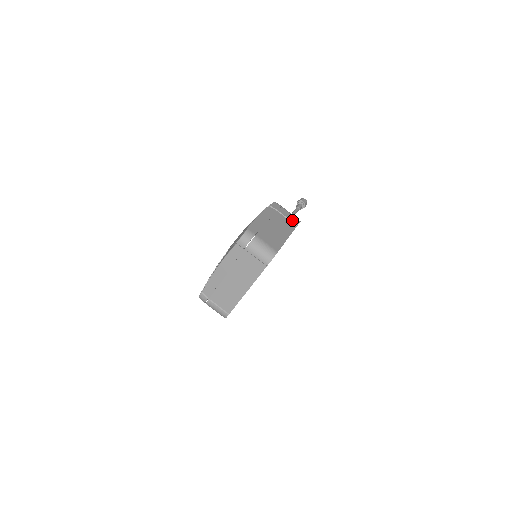
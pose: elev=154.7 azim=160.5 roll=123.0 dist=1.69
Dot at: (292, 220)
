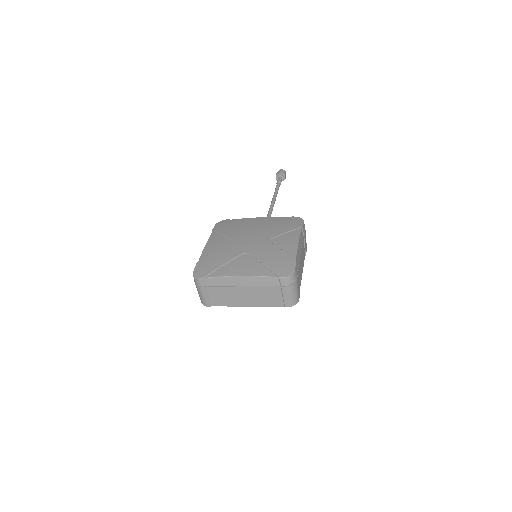
Dot at: occluded
